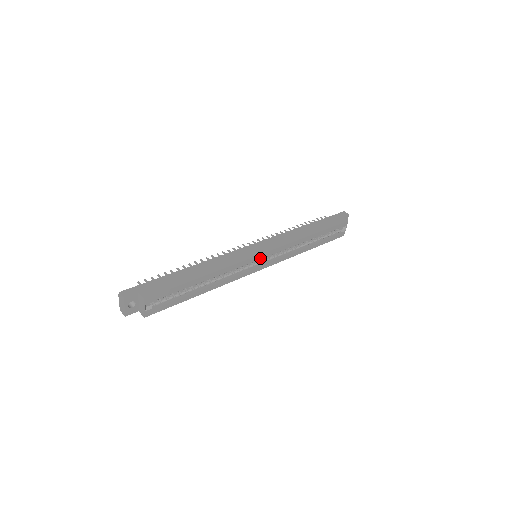
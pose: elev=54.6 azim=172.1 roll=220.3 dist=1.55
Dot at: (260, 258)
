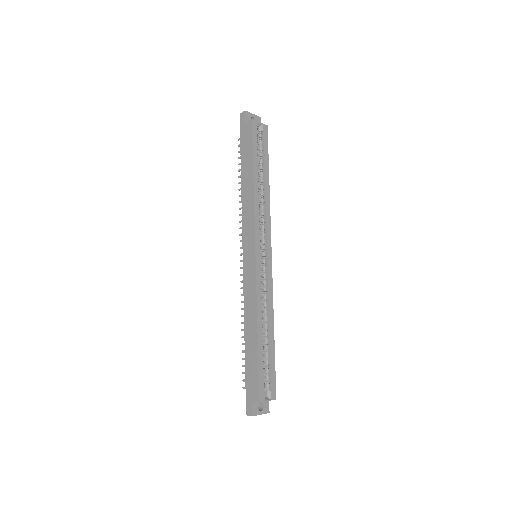
Dot at: (259, 259)
